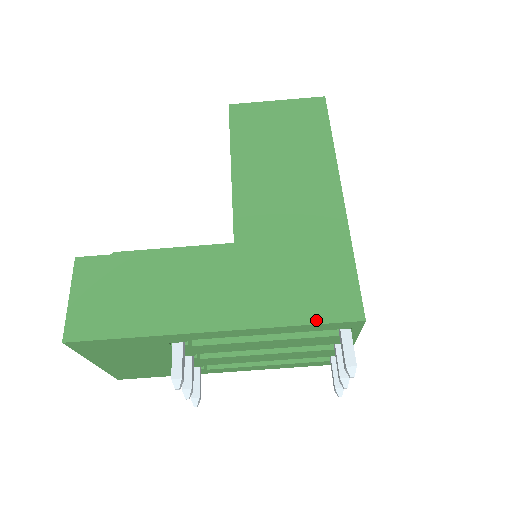
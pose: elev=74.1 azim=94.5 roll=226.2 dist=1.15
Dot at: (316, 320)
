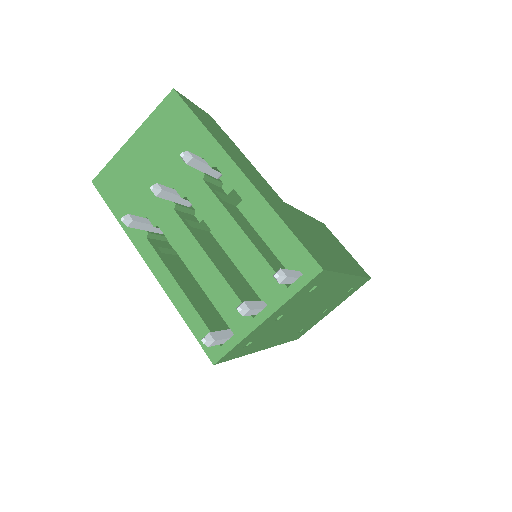
Dot at: (297, 236)
